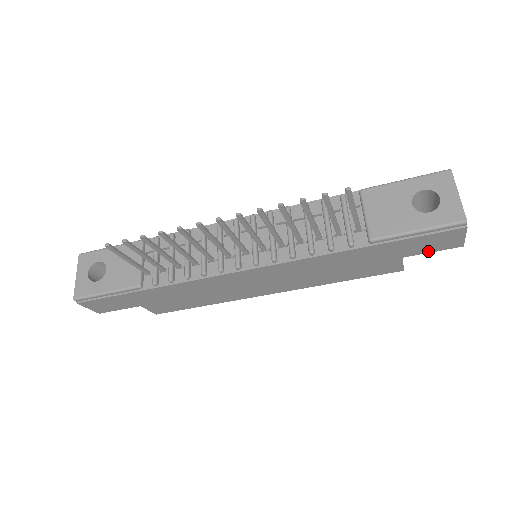
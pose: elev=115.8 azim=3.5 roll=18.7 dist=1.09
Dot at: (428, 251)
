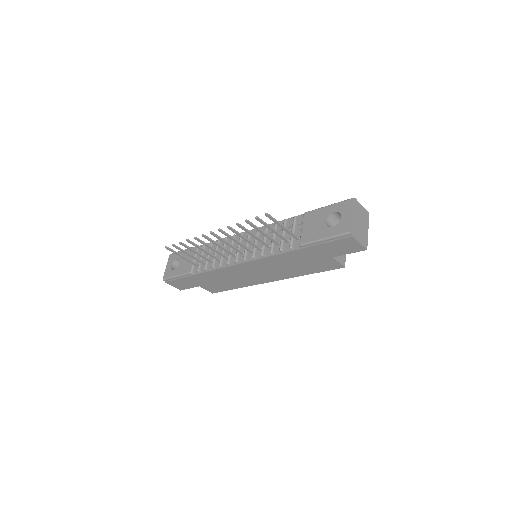
Dot at: (345, 253)
